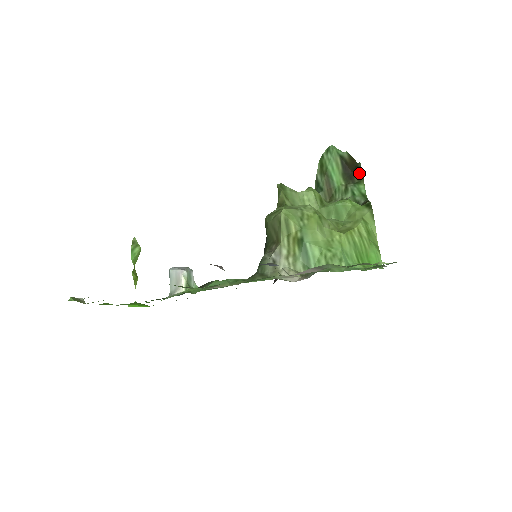
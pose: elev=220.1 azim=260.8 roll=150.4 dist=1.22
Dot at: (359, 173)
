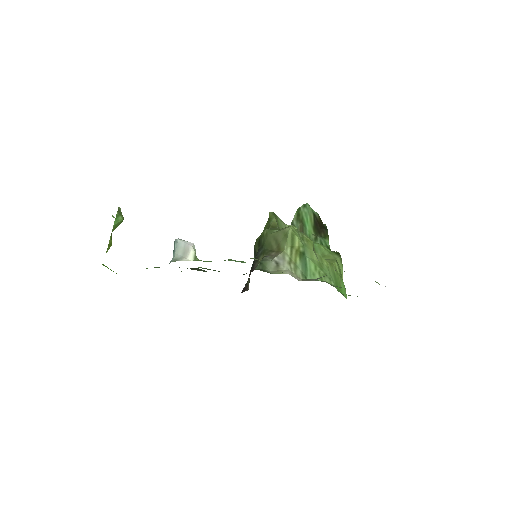
Dot at: (326, 231)
